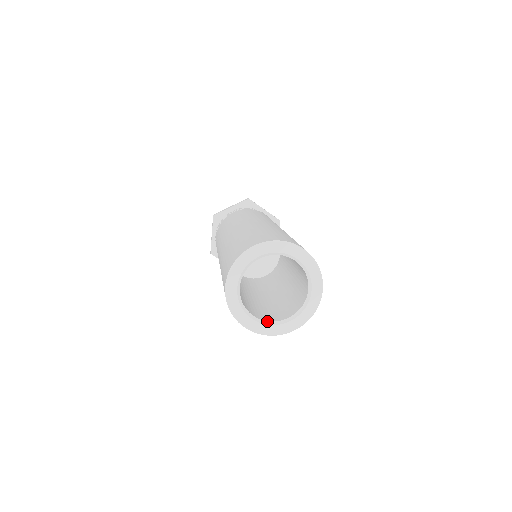
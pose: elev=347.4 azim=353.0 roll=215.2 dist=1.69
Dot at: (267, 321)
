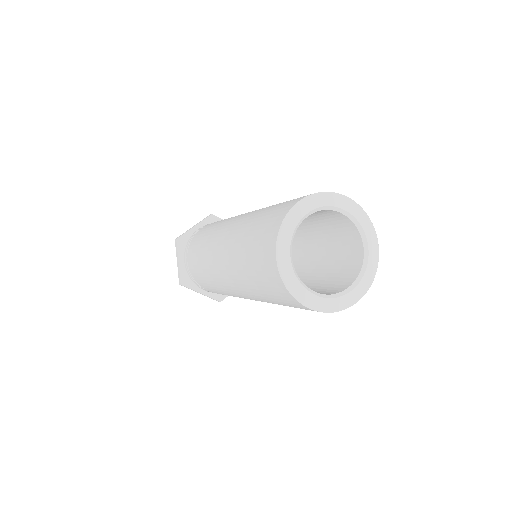
Dot at: (329, 294)
